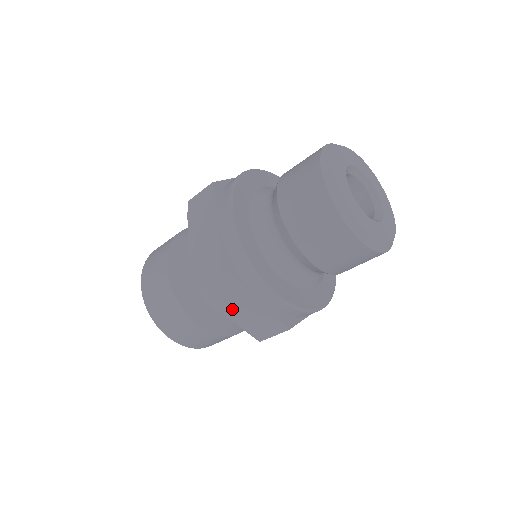
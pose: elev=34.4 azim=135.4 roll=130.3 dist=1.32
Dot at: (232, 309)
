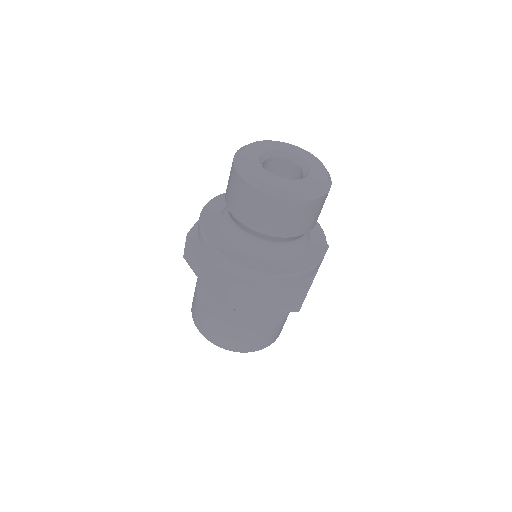
Dot at: (262, 305)
